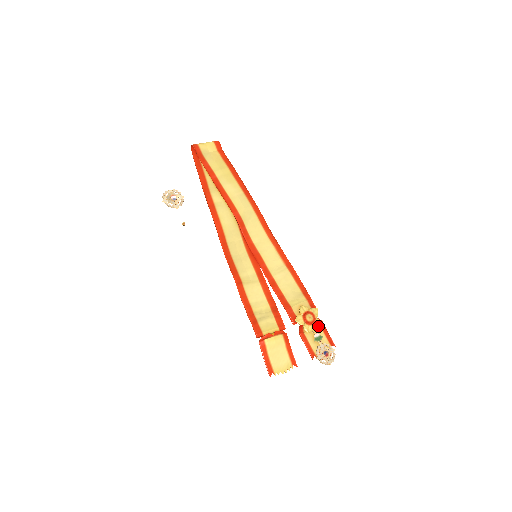
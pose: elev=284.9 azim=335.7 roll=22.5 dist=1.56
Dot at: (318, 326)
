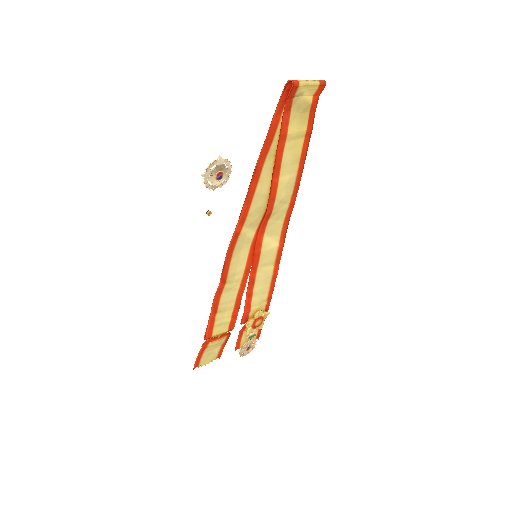
Dot at: (259, 328)
